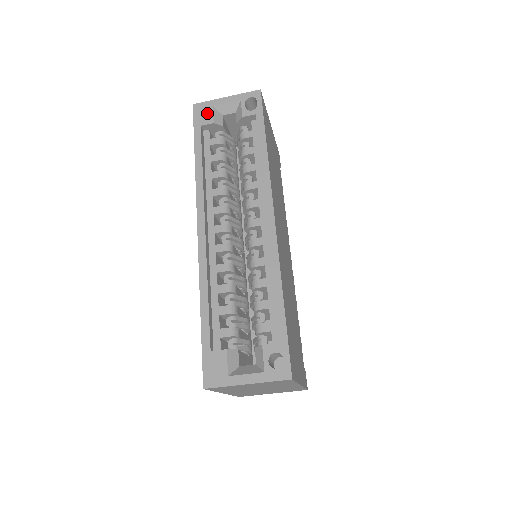
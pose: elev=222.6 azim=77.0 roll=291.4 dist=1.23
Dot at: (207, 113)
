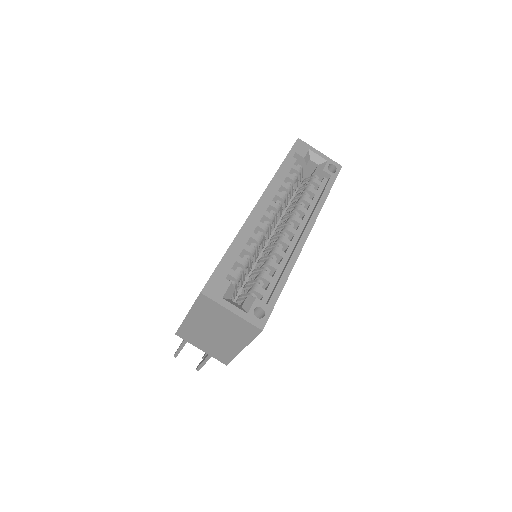
Dot at: (304, 150)
